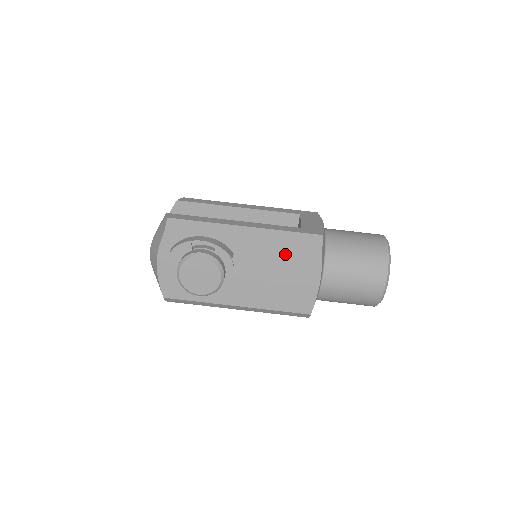
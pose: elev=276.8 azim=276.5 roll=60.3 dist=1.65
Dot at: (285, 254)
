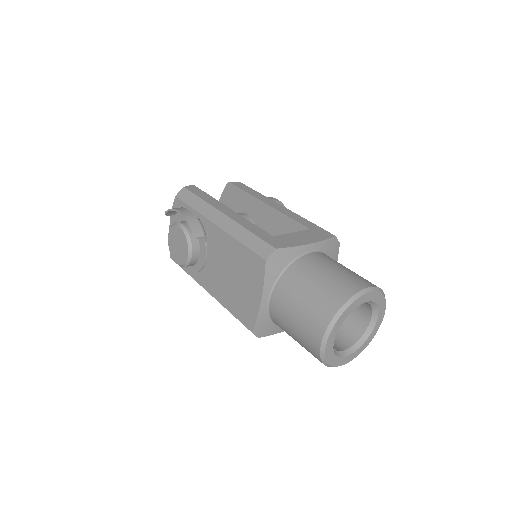
Dot at: (240, 254)
